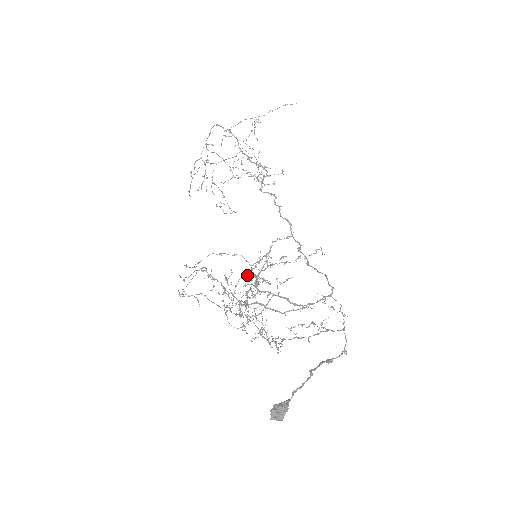
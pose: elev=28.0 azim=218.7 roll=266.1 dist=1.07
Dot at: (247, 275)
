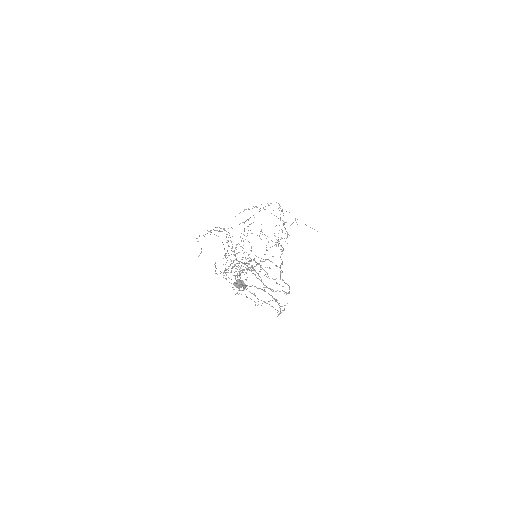
Dot at: occluded
